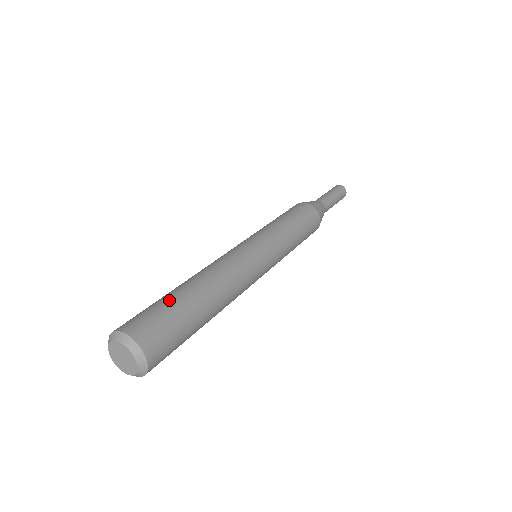
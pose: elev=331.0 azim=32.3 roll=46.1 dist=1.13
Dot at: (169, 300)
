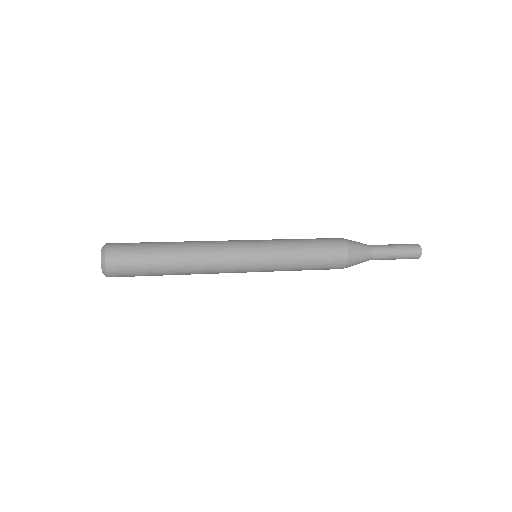
Dot at: (149, 242)
